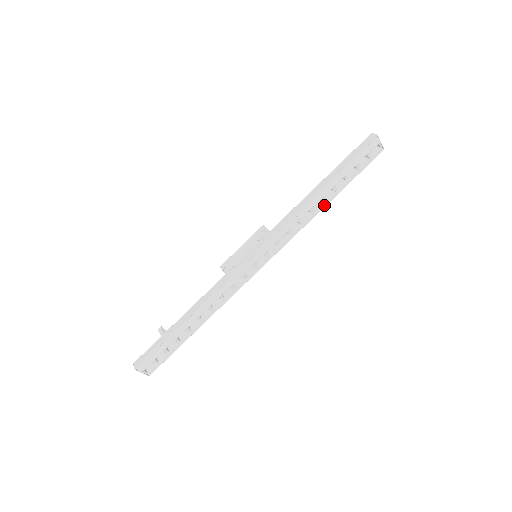
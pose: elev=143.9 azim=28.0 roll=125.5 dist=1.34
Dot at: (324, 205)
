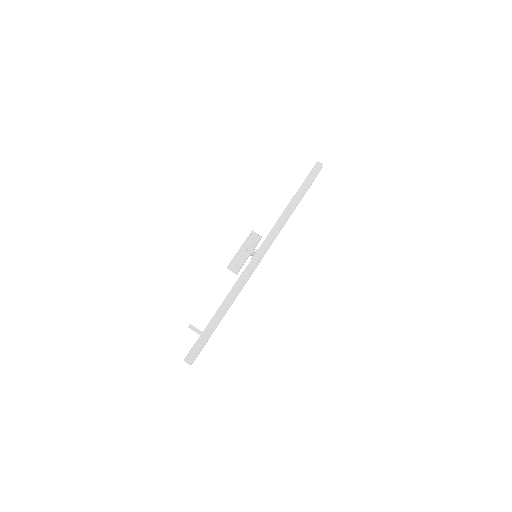
Dot at: occluded
